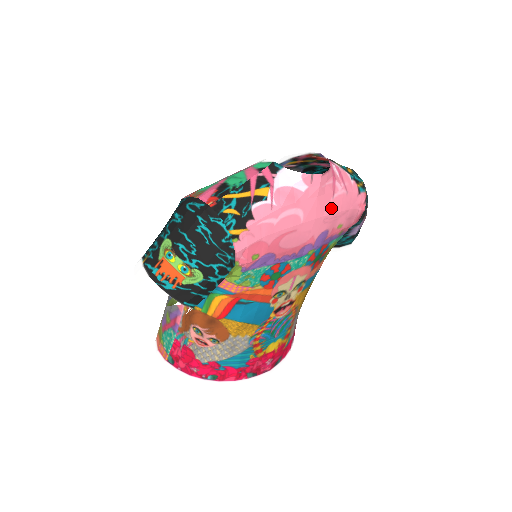
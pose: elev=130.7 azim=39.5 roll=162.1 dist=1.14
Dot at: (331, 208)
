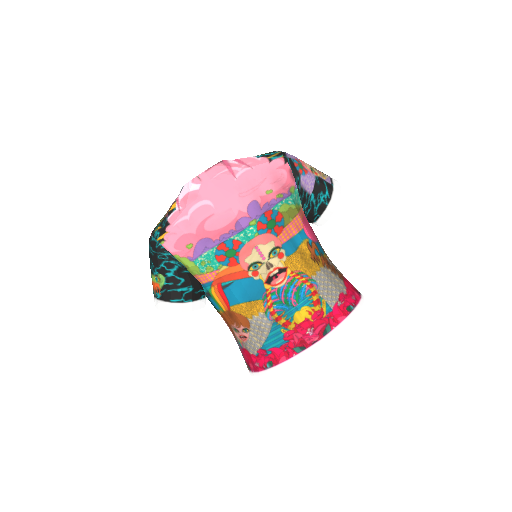
Dot at: (240, 185)
